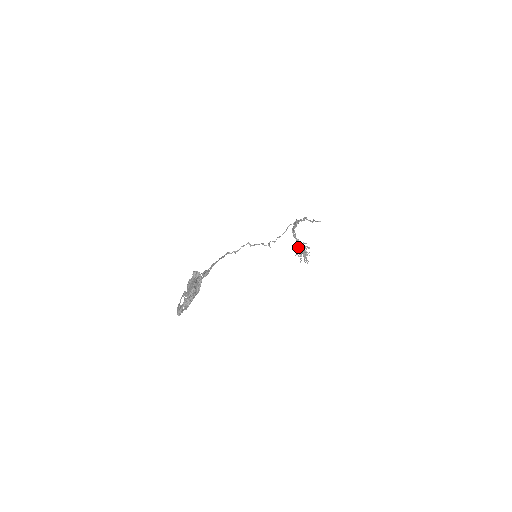
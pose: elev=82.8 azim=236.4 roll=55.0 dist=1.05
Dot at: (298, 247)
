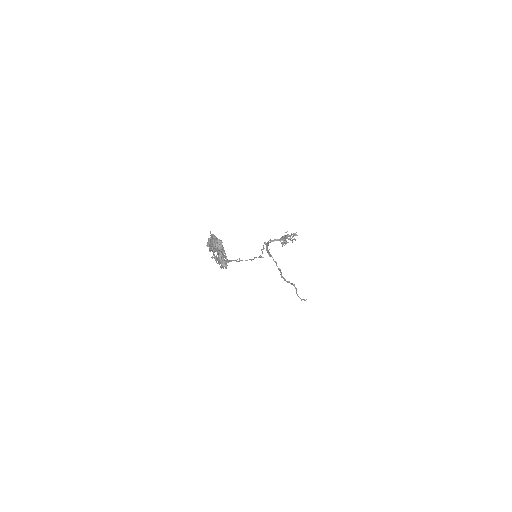
Dot at: (281, 240)
